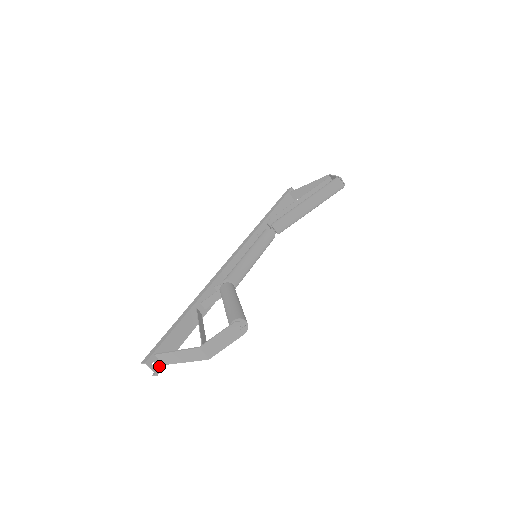
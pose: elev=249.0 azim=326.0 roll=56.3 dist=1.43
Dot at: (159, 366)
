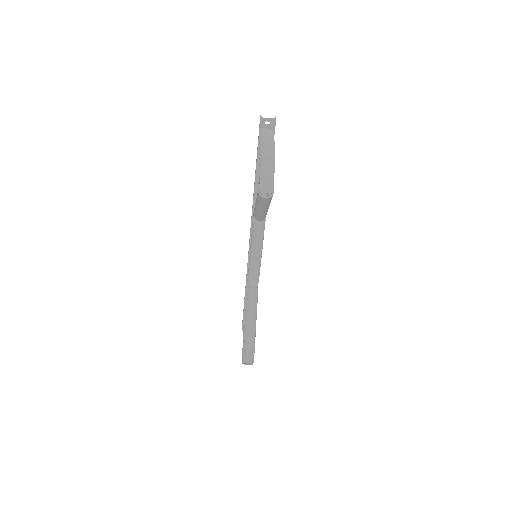
Dot at: occluded
